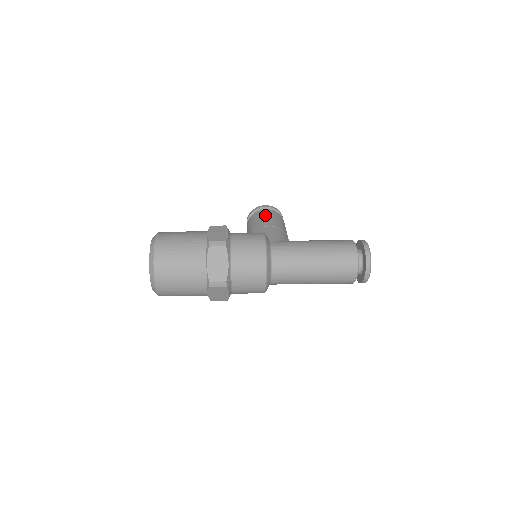
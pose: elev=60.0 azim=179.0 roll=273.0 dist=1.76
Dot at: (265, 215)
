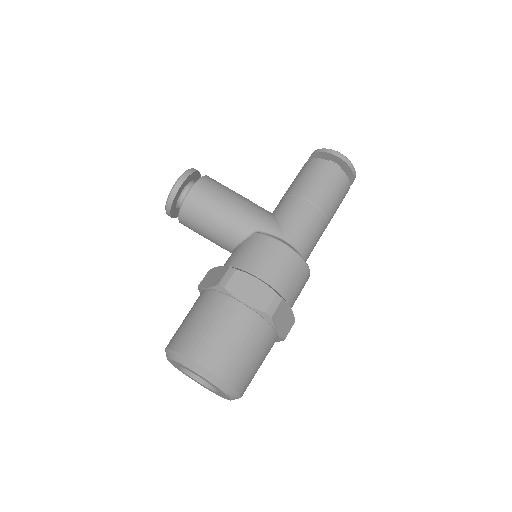
Dot at: (209, 198)
